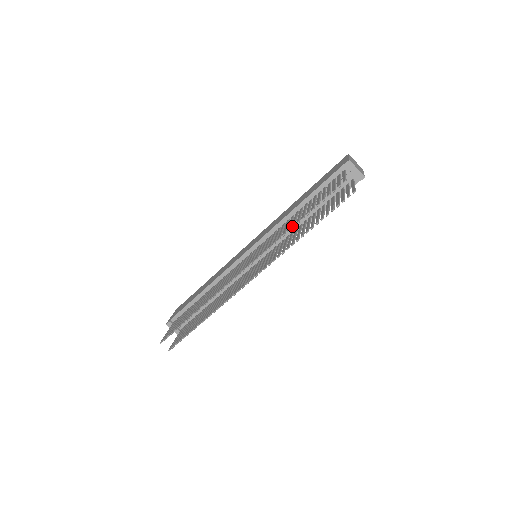
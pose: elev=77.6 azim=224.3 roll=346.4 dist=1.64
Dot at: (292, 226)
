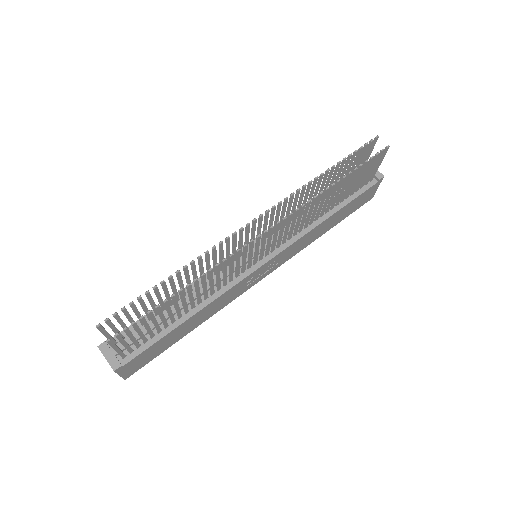
Dot at: (321, 173)
